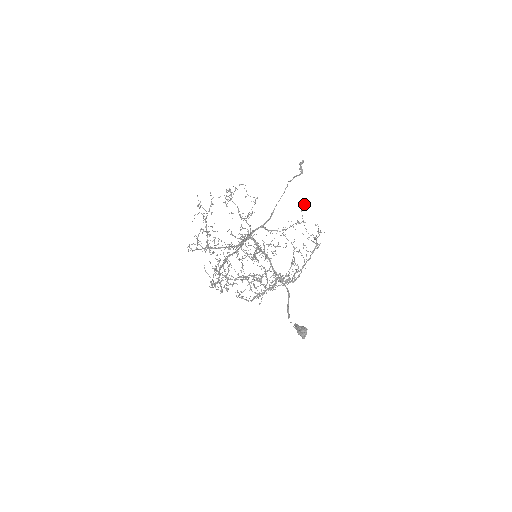
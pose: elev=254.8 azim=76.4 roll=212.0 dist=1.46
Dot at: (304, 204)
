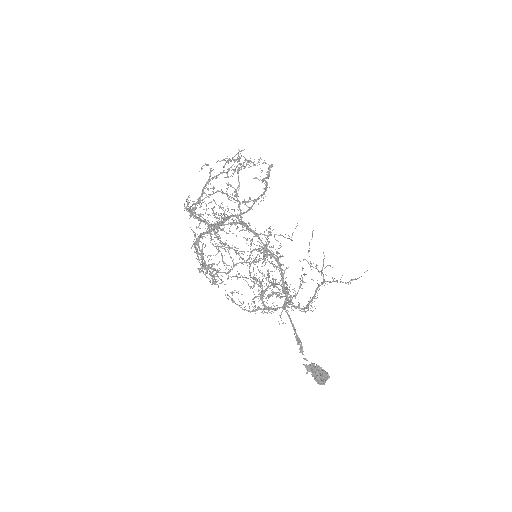
Dot at: occluded
